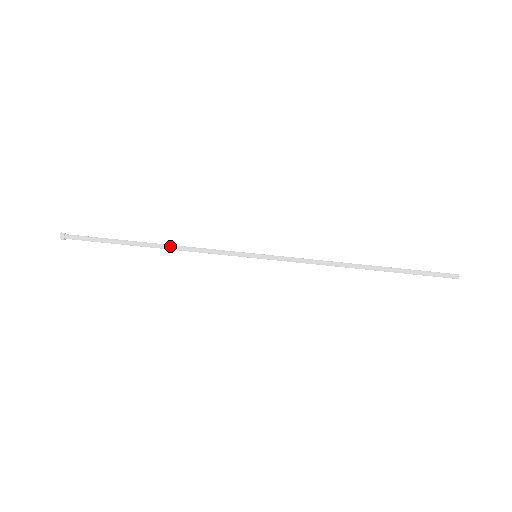
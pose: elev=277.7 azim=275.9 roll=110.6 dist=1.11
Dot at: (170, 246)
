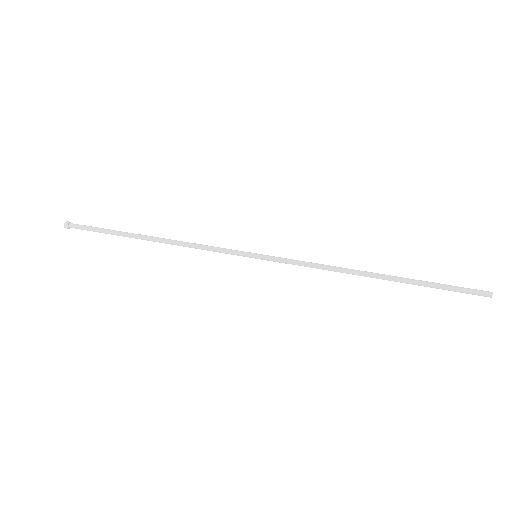
Dot at: (169, 239)
